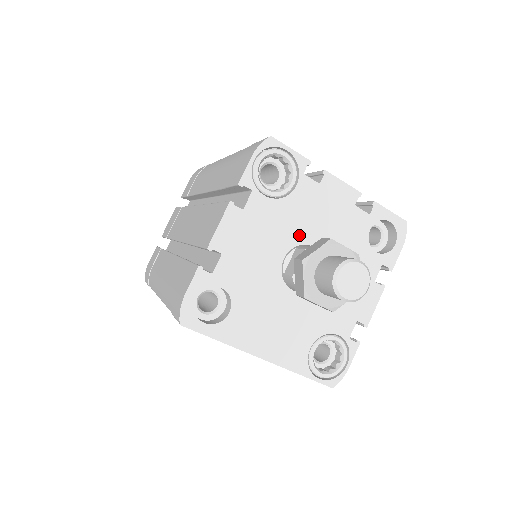
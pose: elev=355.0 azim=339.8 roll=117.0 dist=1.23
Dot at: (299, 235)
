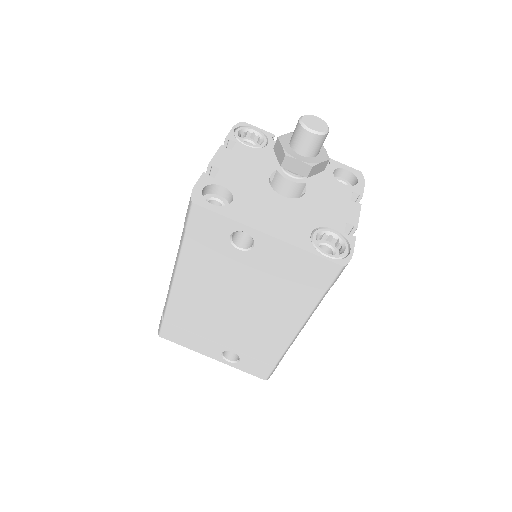
Dot at: occluded
